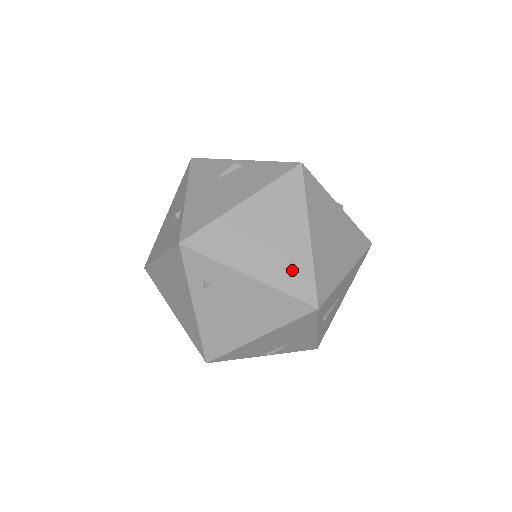
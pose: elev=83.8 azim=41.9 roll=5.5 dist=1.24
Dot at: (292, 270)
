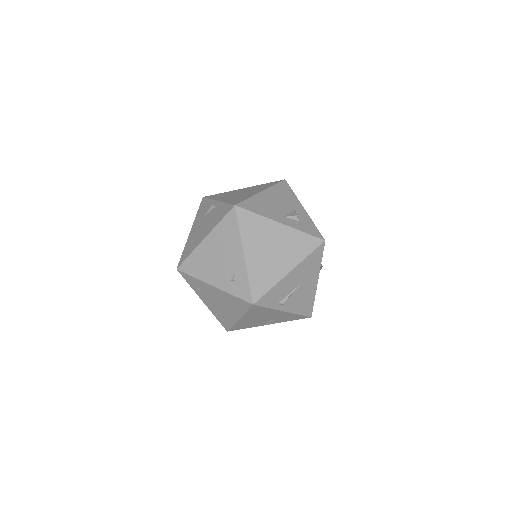
Dot at: (236, 280)
